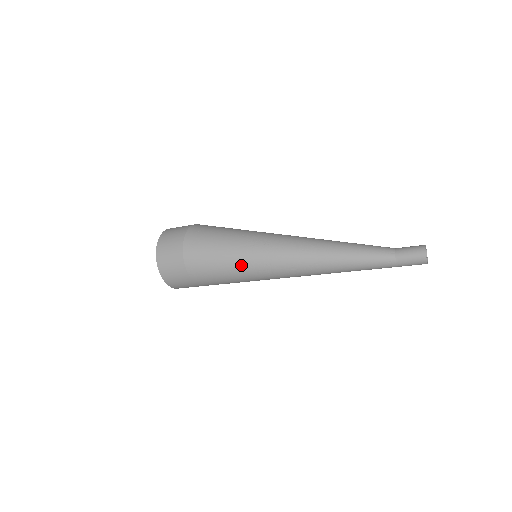
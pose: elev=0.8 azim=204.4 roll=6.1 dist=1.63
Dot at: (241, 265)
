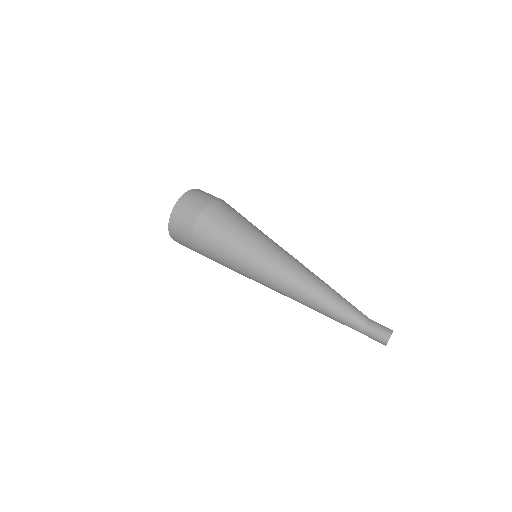
Dot at: (238, 267)
